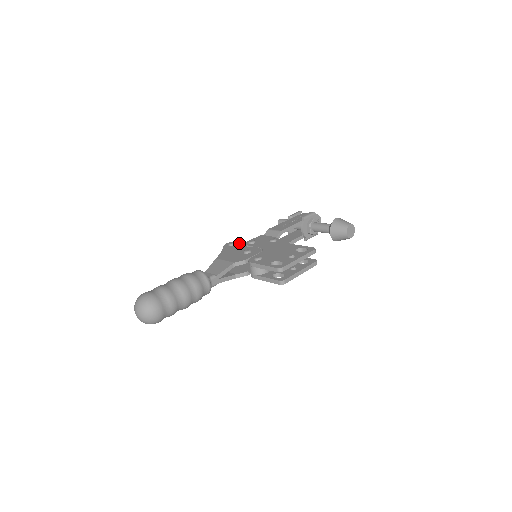
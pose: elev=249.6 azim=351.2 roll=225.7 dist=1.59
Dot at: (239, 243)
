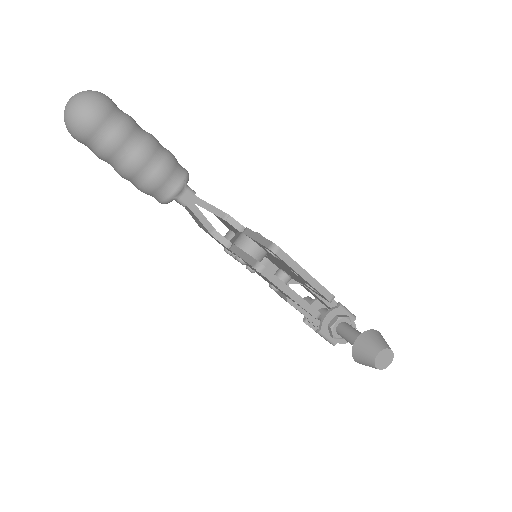
Dot at: occluded
